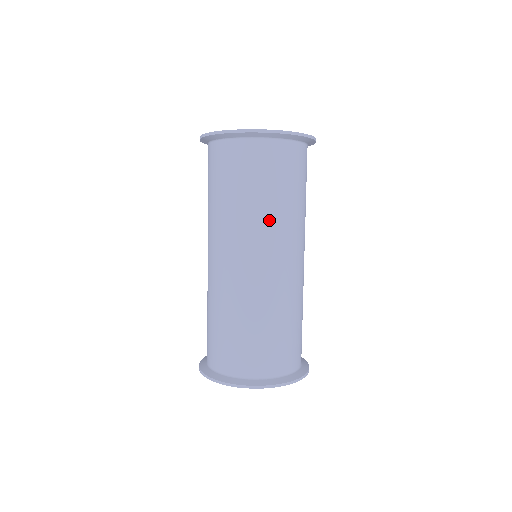
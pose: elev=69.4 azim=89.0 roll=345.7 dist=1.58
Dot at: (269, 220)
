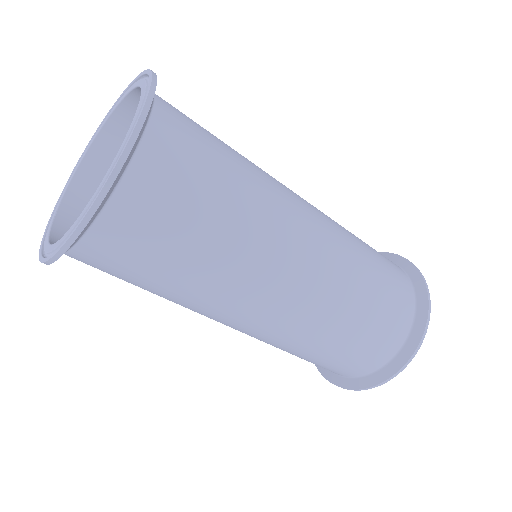
Dot at: (217, 286)
